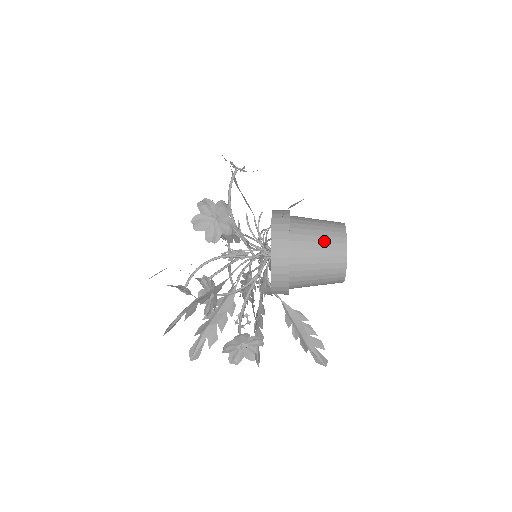
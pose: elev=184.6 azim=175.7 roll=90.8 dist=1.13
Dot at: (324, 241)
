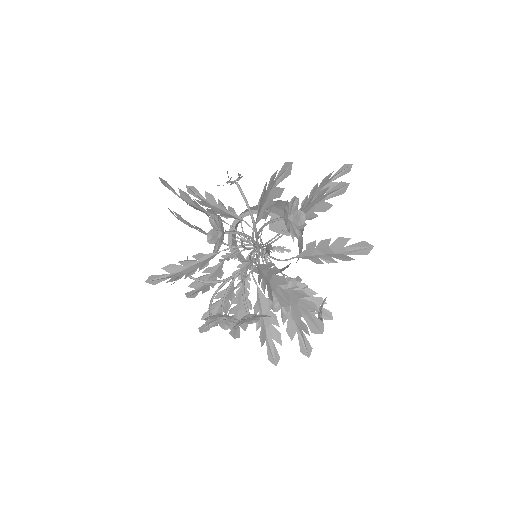
Dot at: occluded
